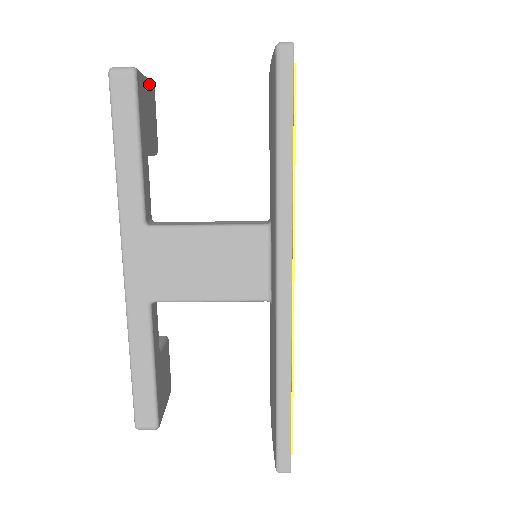
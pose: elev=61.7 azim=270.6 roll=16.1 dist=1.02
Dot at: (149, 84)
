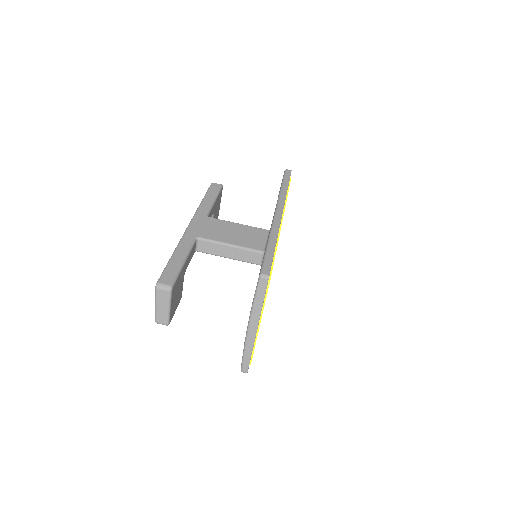
Dot at: occluded
